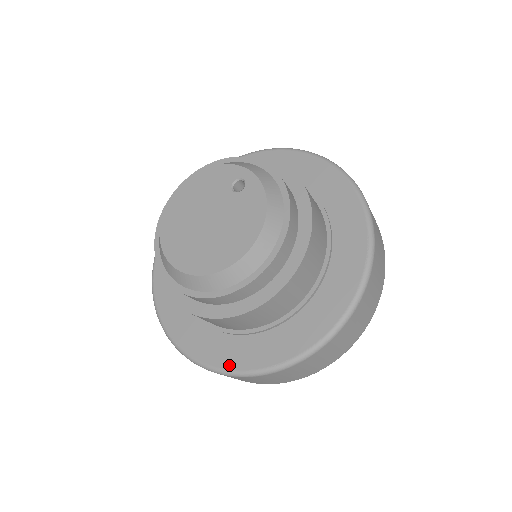
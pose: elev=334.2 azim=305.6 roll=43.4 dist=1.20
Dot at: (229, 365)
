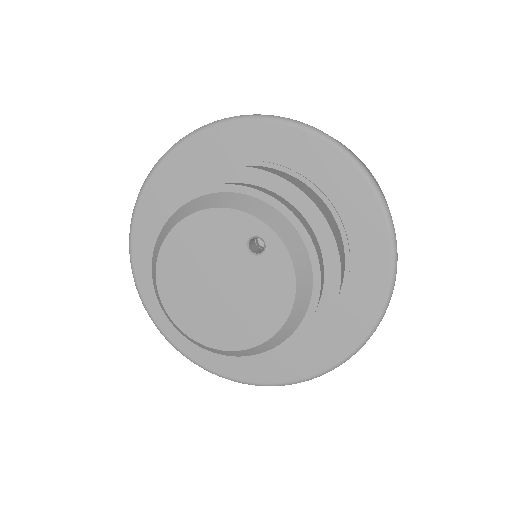
Dot at: (239, 376)
